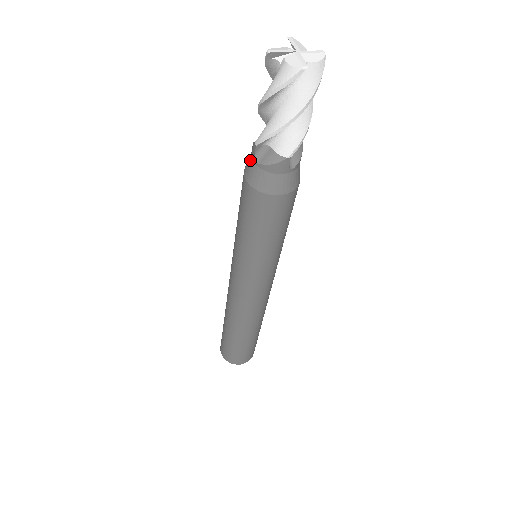
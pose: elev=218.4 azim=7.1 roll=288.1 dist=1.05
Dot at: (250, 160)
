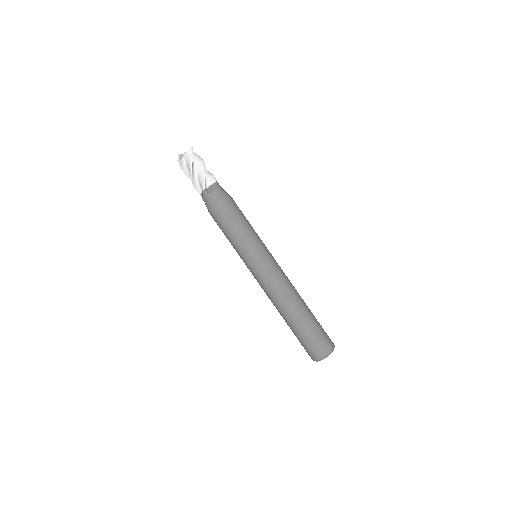
Dot at: occluded
